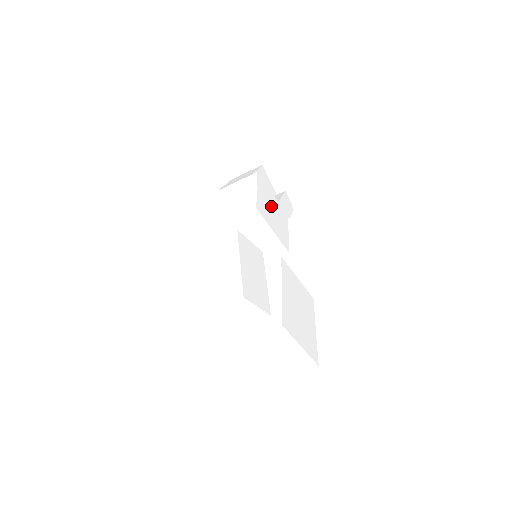
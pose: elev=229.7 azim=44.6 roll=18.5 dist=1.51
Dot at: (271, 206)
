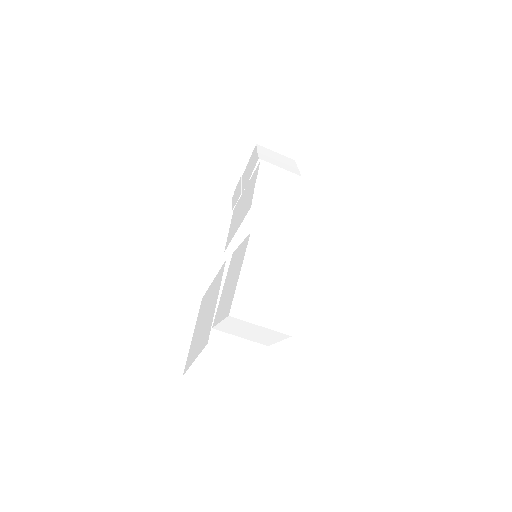
Dot at: occluded
